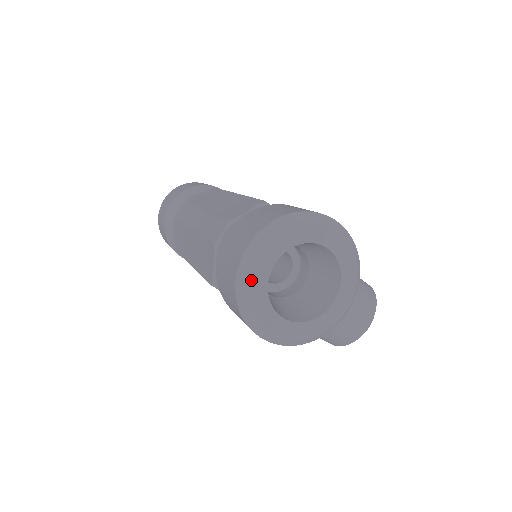
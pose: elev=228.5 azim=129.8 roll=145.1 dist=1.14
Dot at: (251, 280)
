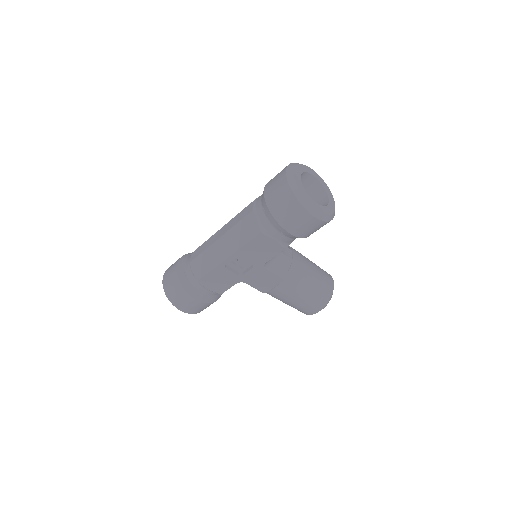
Dot at: (296, 182)
